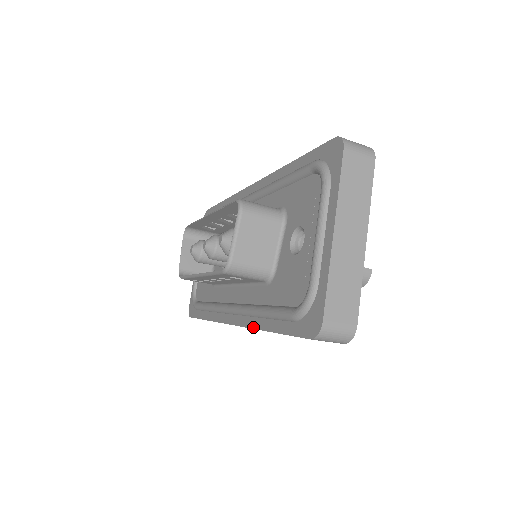
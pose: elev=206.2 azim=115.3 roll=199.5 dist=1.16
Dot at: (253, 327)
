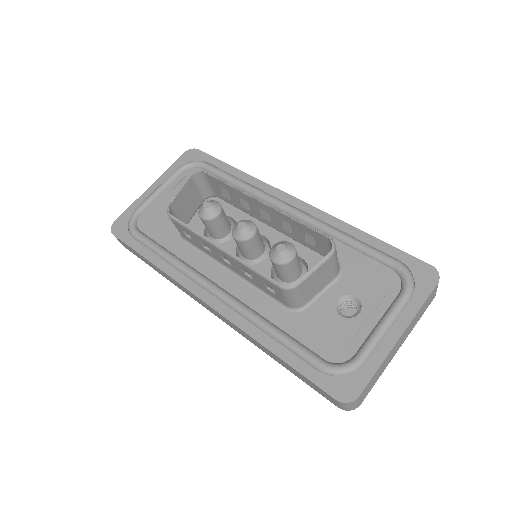
Dot at: (247, 332)
